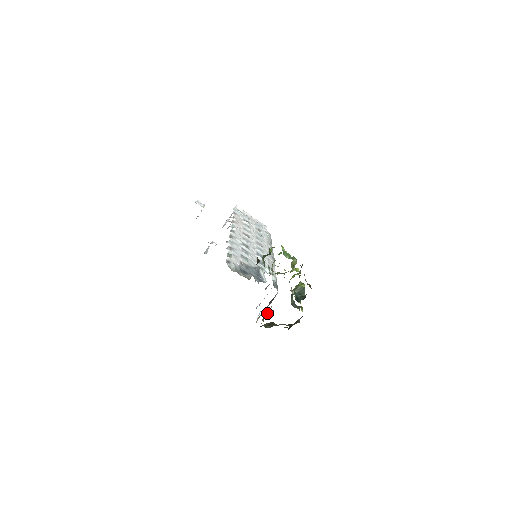
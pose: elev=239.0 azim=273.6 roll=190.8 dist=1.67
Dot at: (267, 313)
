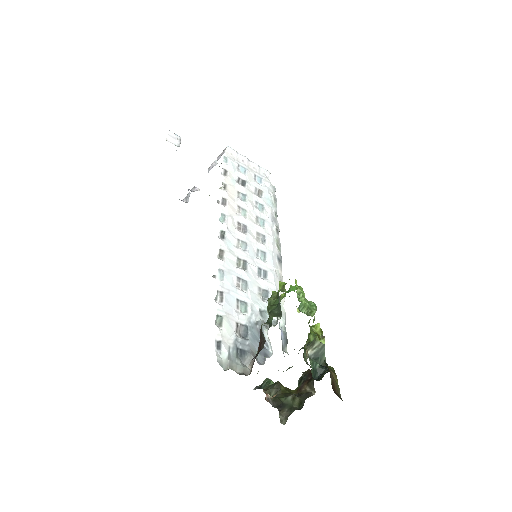
Dot at: occluded
